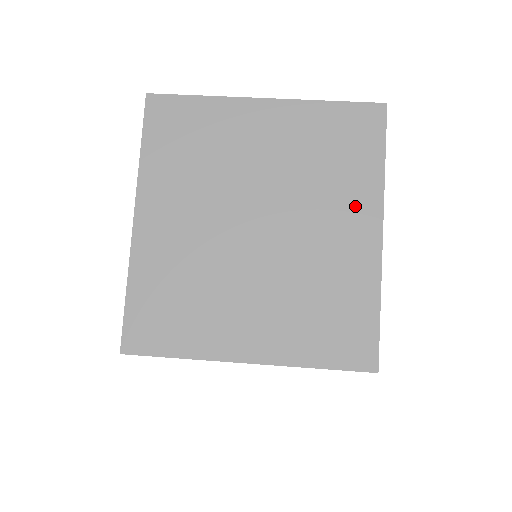
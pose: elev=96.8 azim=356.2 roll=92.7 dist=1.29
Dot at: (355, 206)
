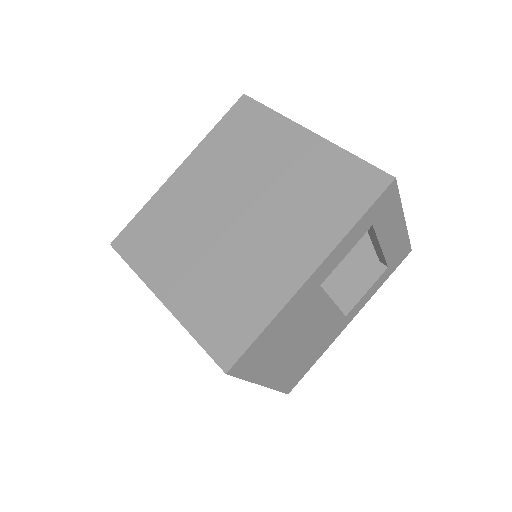
Dot at: (308, 242)
